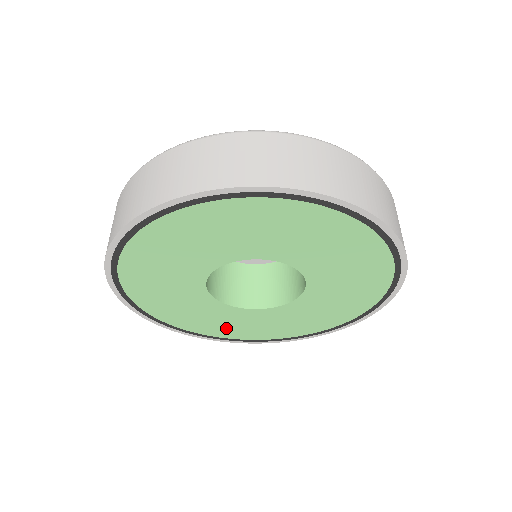
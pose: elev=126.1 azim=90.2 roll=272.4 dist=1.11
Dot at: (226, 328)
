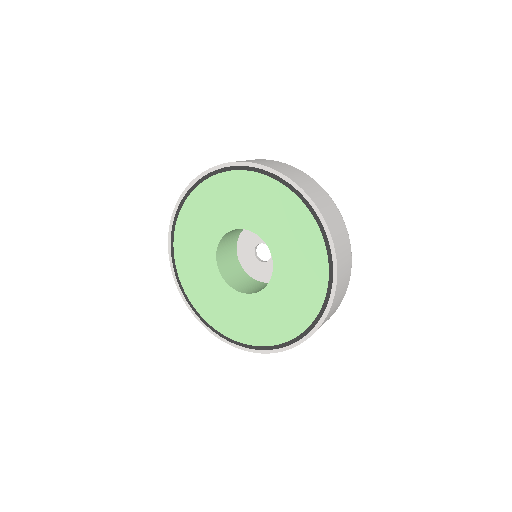
Dot at: (213, 309)
